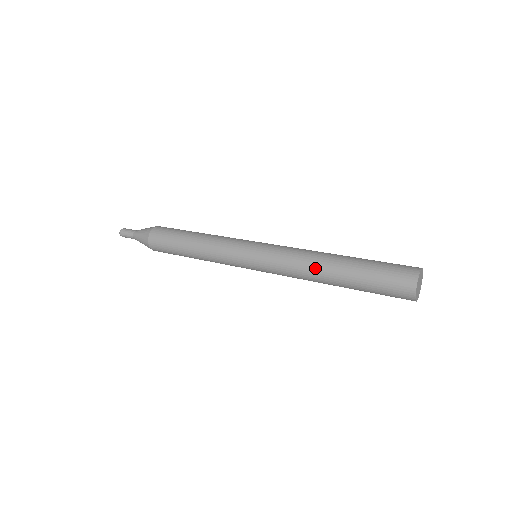
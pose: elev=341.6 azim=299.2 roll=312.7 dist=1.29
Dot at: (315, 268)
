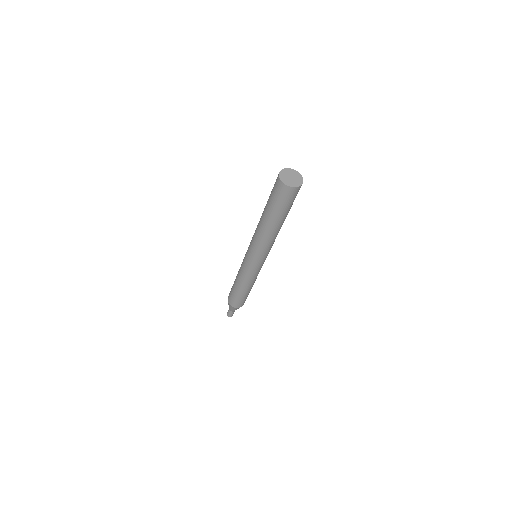
Dot at: occluded
